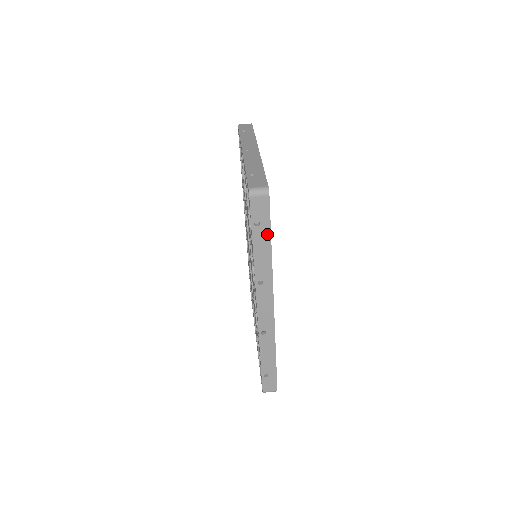
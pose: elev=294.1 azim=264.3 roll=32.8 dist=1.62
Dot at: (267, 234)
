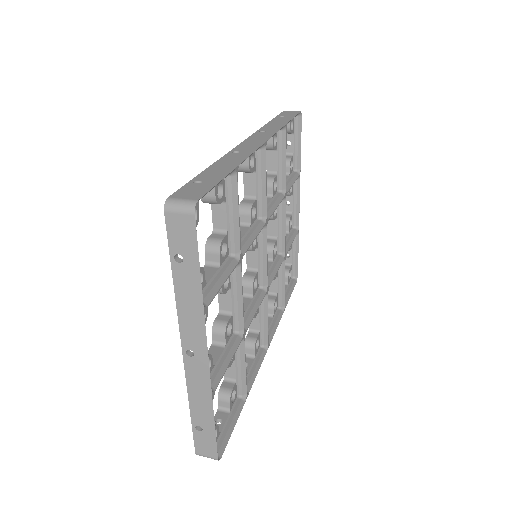
Dot at: (288, 119)
